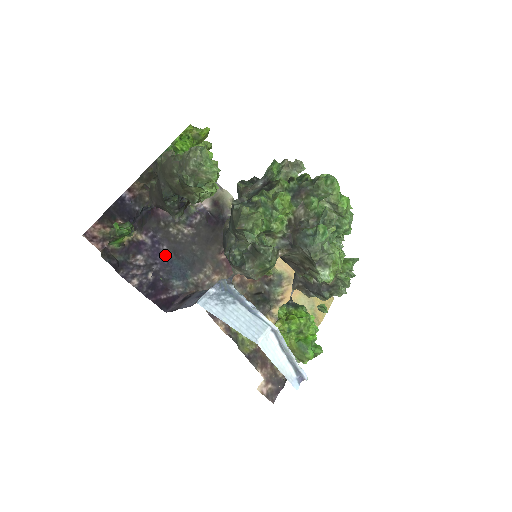
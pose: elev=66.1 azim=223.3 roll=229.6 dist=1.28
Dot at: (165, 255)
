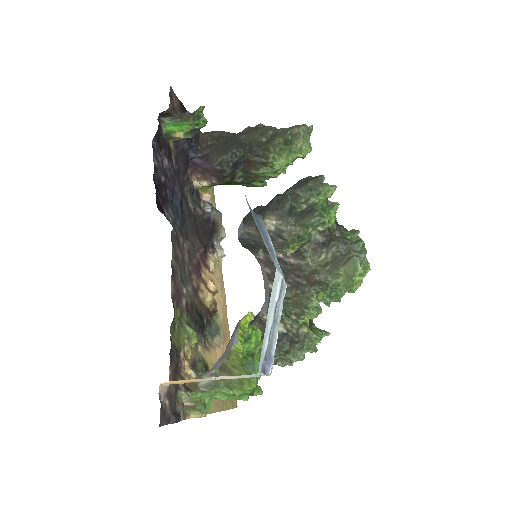
Dot at: (176, 189)
